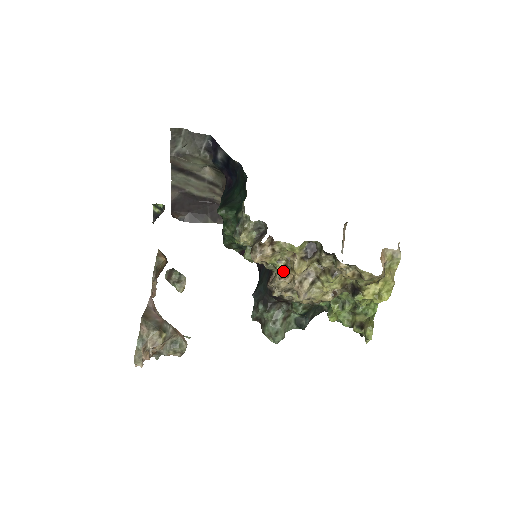
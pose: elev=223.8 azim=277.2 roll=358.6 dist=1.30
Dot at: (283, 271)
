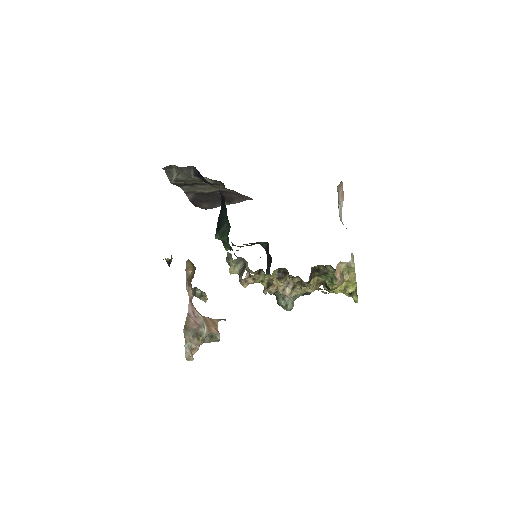
Dot at: (268, 286)
